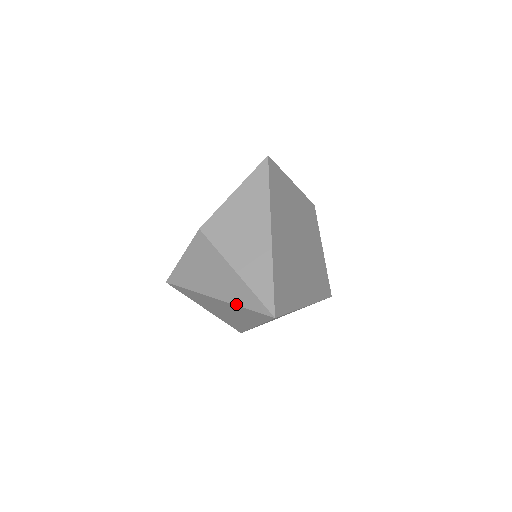
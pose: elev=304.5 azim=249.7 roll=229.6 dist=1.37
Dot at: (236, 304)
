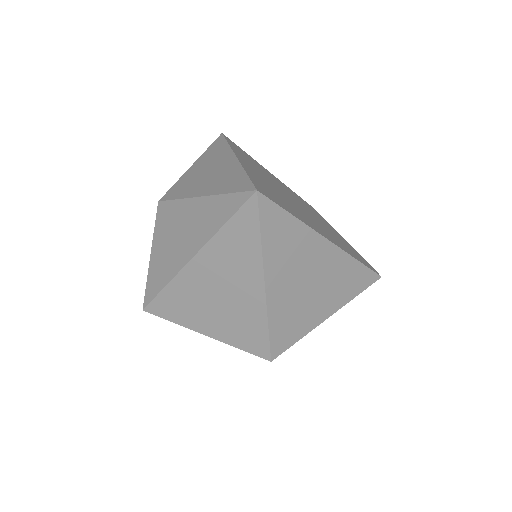
Dot at: (213, 233)
